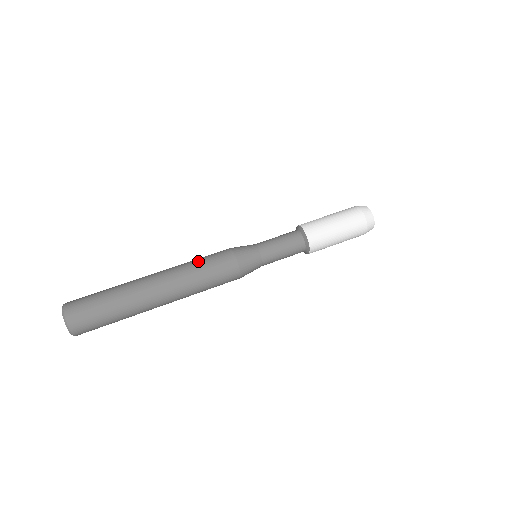
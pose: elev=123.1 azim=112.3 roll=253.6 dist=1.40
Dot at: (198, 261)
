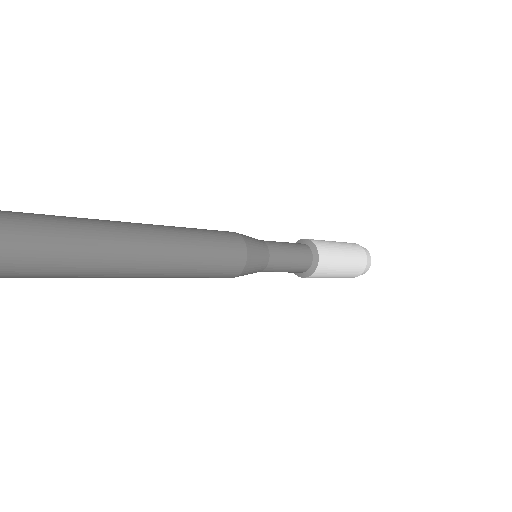
Dot at: occluded
